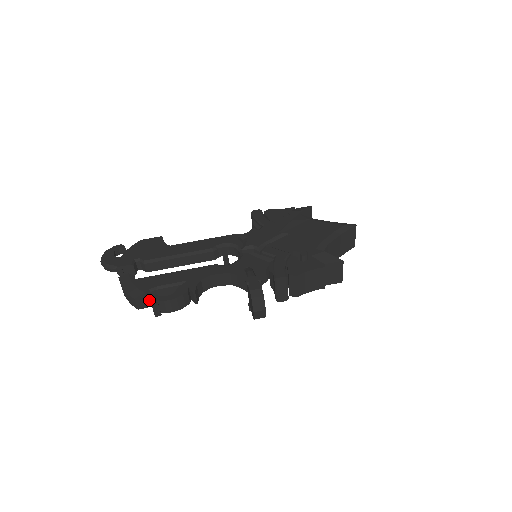
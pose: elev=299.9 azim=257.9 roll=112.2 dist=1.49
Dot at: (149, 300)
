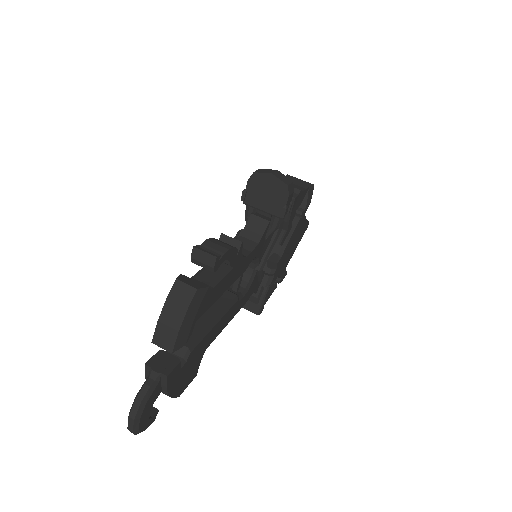
Dot at: (198, 283)
